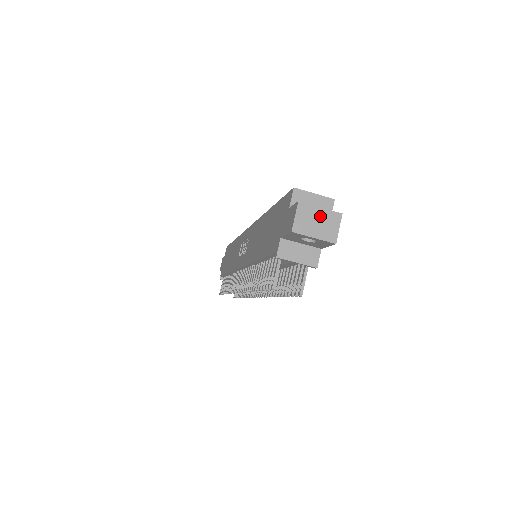
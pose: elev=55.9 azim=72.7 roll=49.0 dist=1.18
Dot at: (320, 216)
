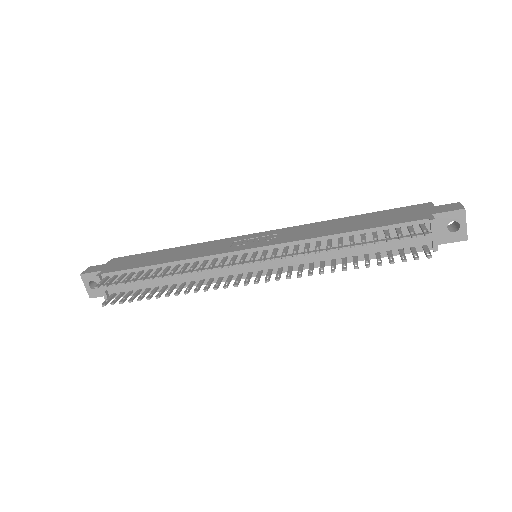
Dot at: occluded
